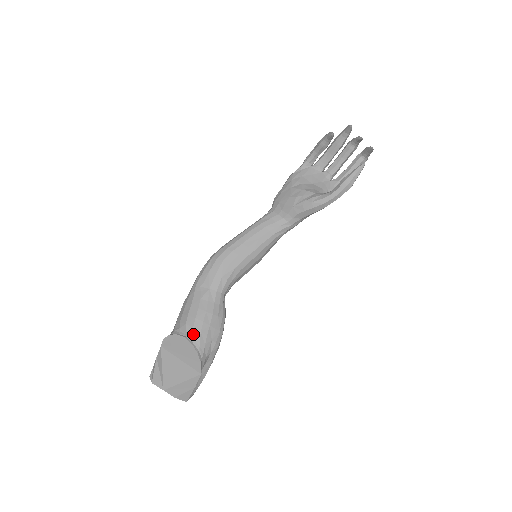
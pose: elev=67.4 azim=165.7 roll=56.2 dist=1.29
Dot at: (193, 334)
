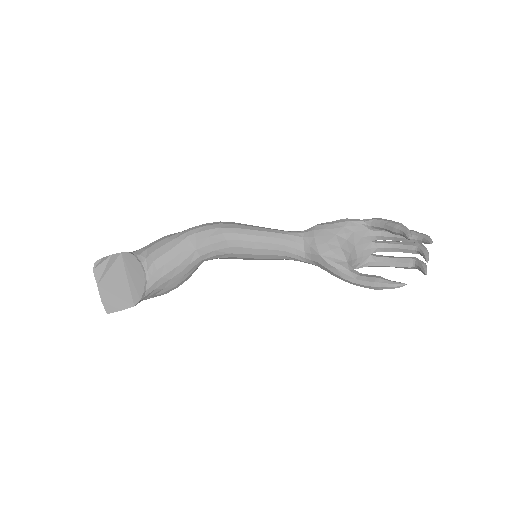
Dot at: (152, 275)
